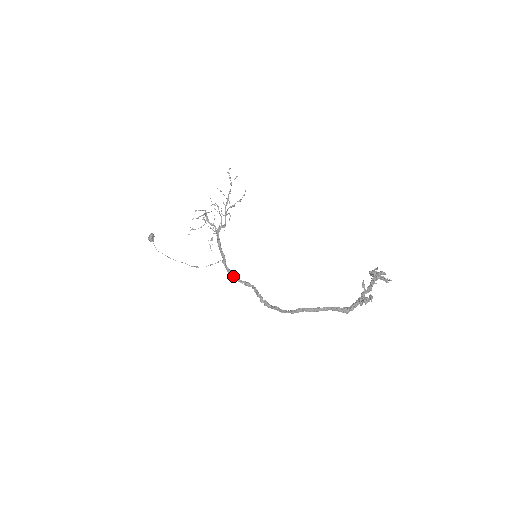
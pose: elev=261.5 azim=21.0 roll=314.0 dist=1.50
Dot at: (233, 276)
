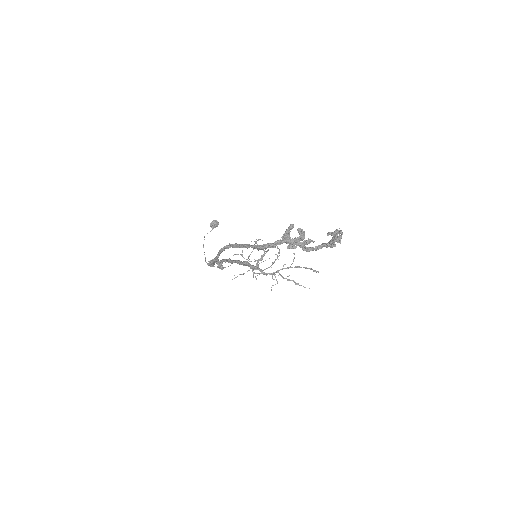
Dot at: (220, 260)
